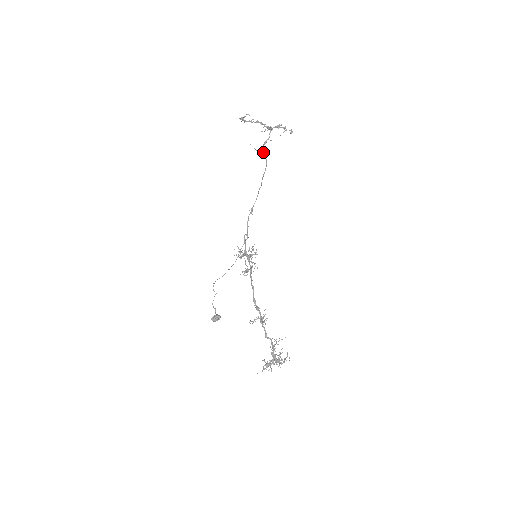
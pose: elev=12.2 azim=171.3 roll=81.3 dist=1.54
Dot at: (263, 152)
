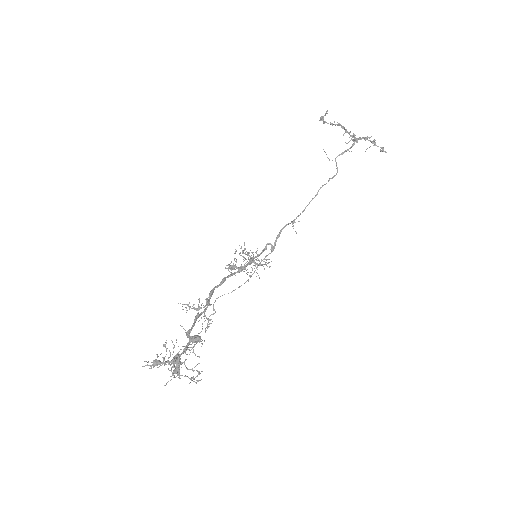
Dot at: (336, 163)
